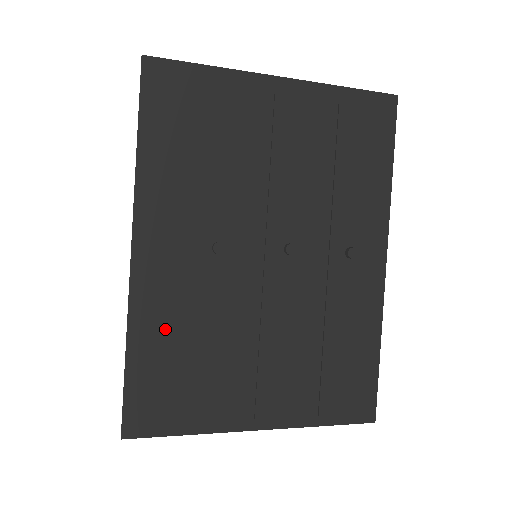
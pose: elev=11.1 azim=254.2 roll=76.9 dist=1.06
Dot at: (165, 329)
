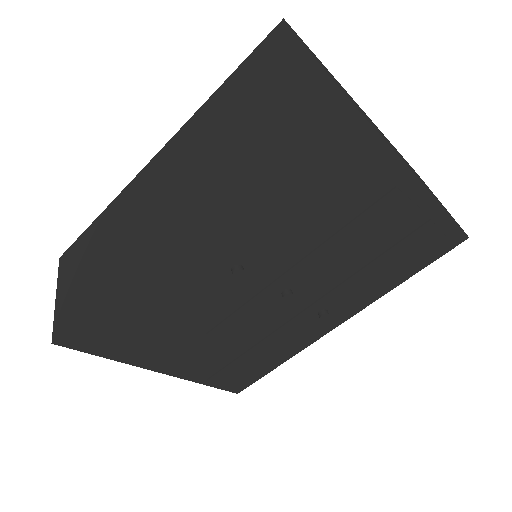
Dot at: (146, 297)
